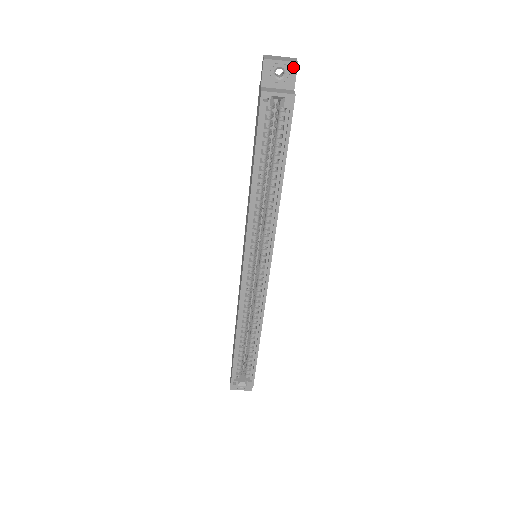
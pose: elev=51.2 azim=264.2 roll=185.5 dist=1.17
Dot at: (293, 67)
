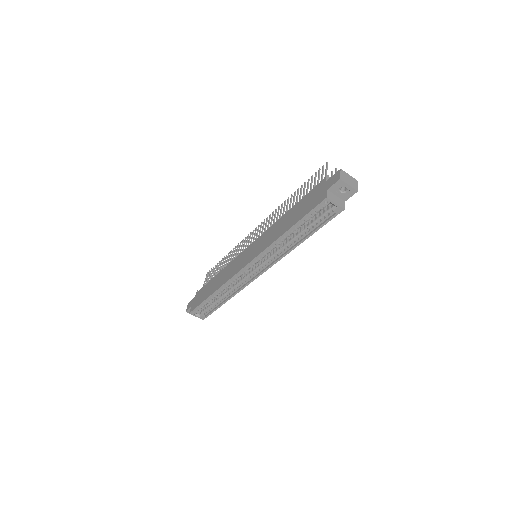
Dot at: (353, 192)
